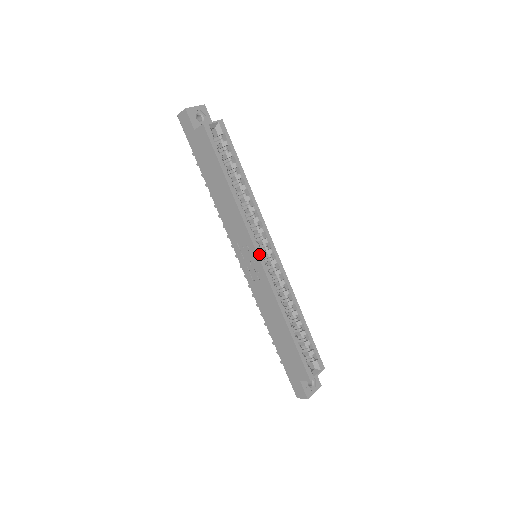
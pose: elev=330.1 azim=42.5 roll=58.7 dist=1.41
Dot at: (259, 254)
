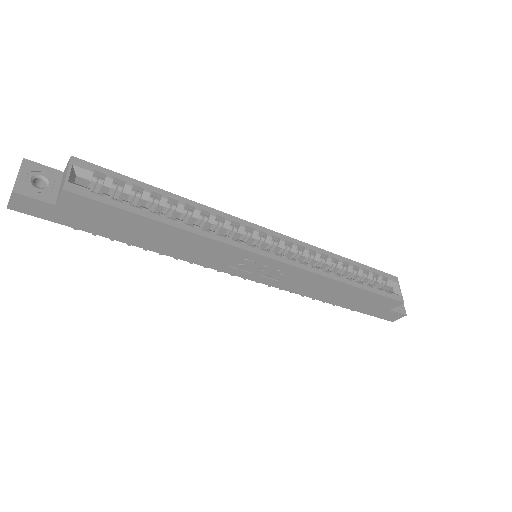
Dot at: (268, 255)
